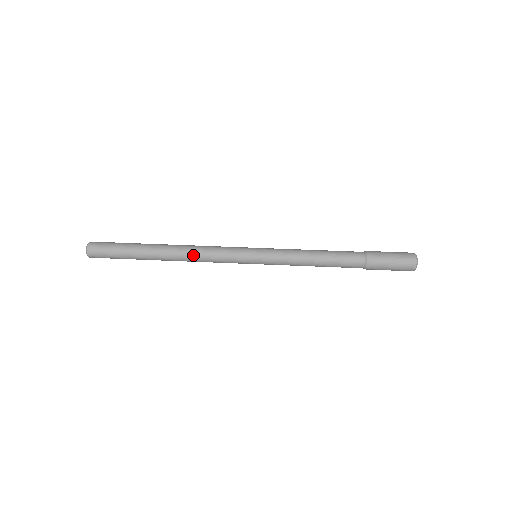
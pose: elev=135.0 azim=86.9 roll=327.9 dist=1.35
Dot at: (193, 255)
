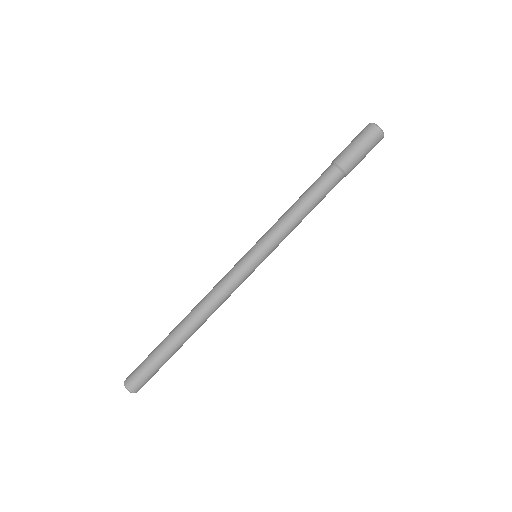
Dot at: (213, 310)
